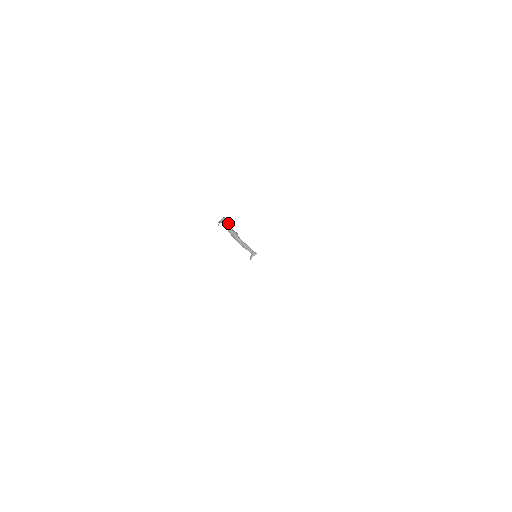
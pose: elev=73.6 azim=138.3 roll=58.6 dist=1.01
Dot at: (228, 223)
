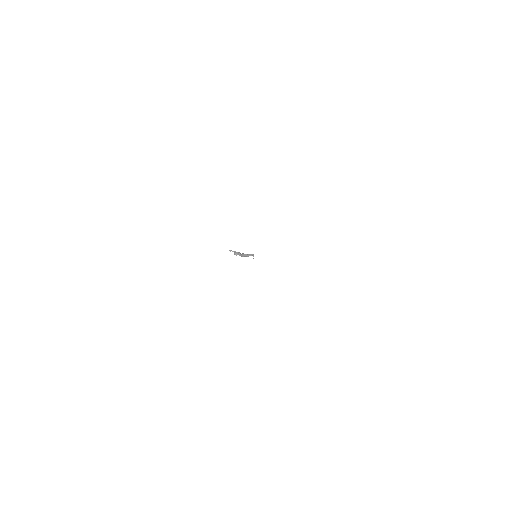
Dot at: (237, 252)
